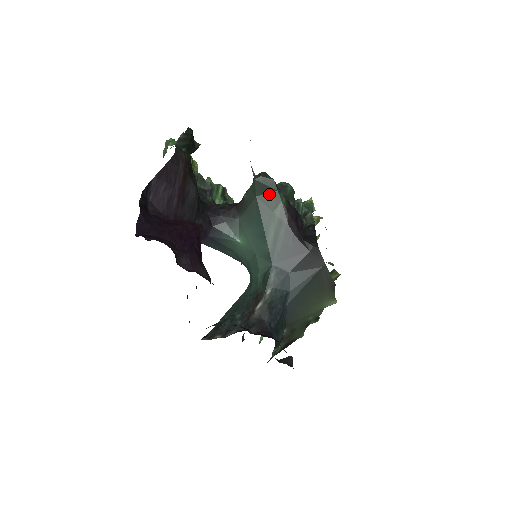
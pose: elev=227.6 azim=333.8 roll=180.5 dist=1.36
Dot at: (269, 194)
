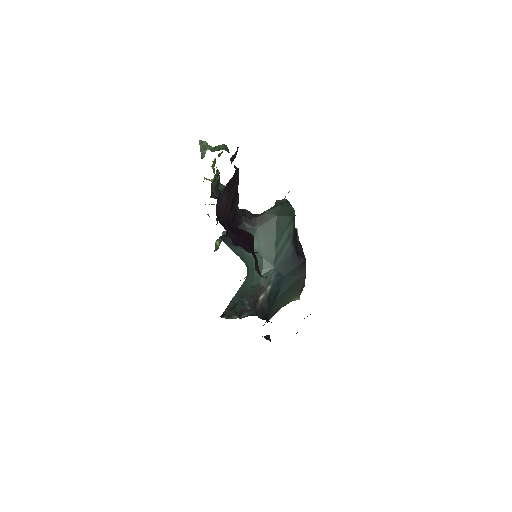
Dot at: (286, 216)
